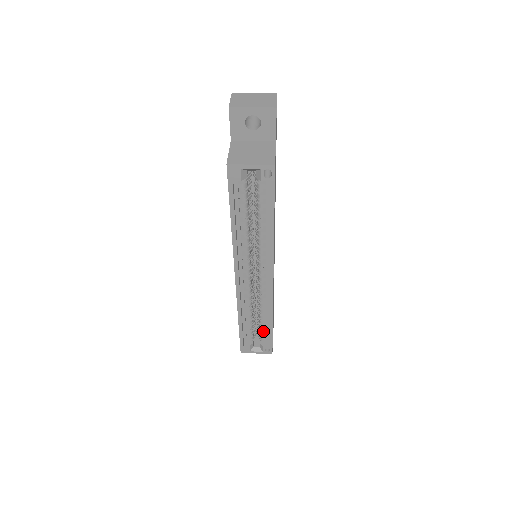
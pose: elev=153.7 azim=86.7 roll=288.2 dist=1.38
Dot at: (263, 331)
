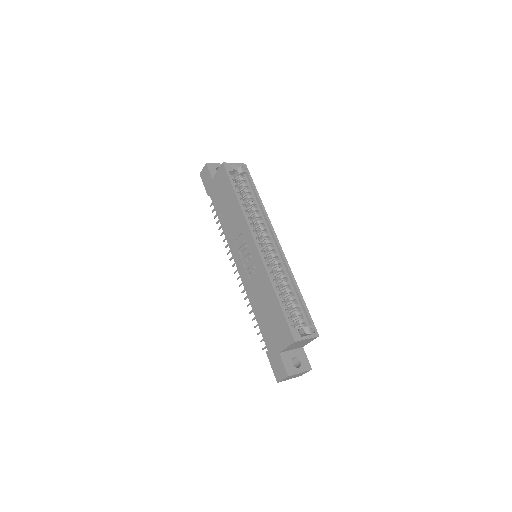
Dot at: (298, 312)
